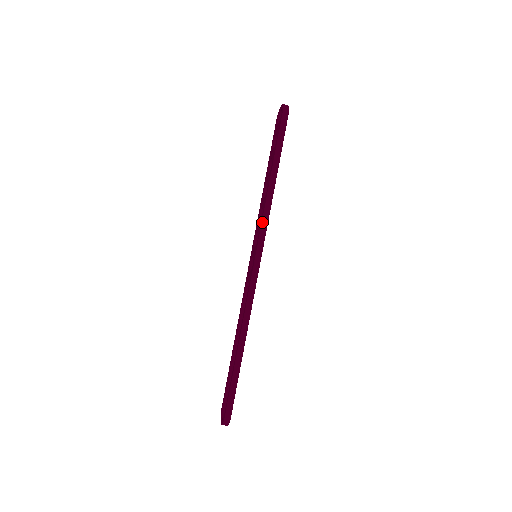
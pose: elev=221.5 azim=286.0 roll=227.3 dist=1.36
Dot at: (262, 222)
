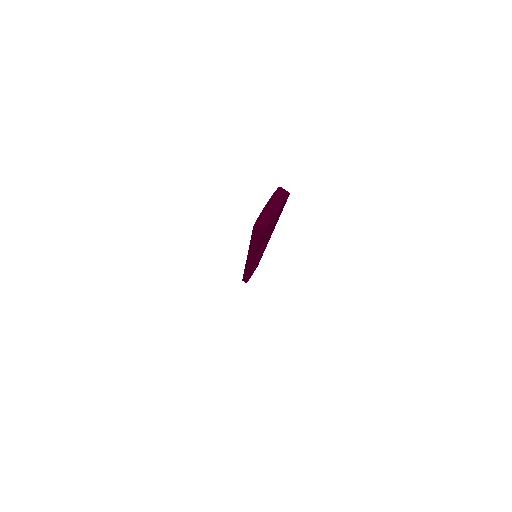
Dot at: occluded
